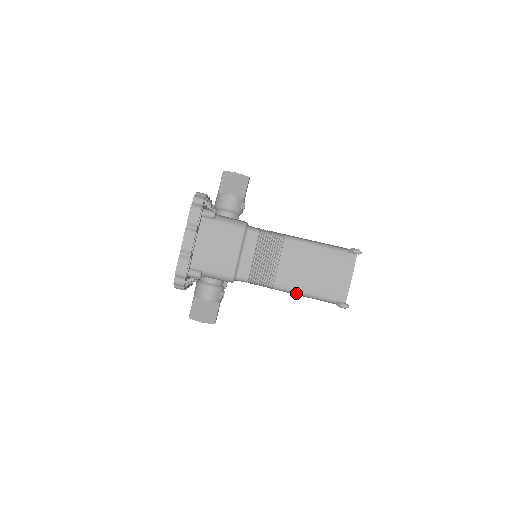
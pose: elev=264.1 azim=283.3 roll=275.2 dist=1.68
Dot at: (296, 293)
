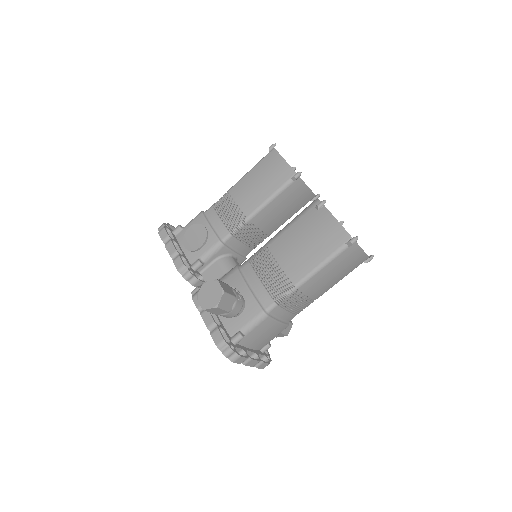
Dot at: (332, 286)
